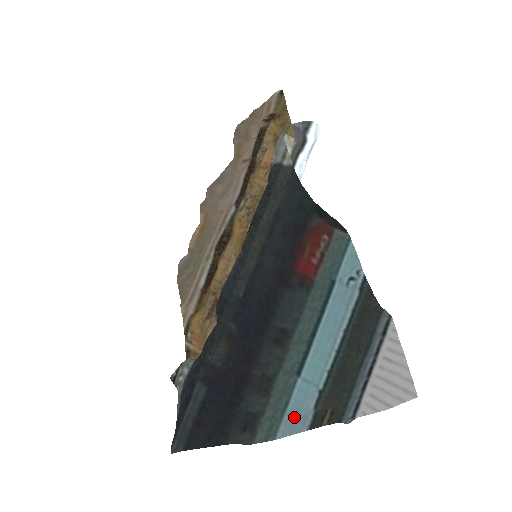
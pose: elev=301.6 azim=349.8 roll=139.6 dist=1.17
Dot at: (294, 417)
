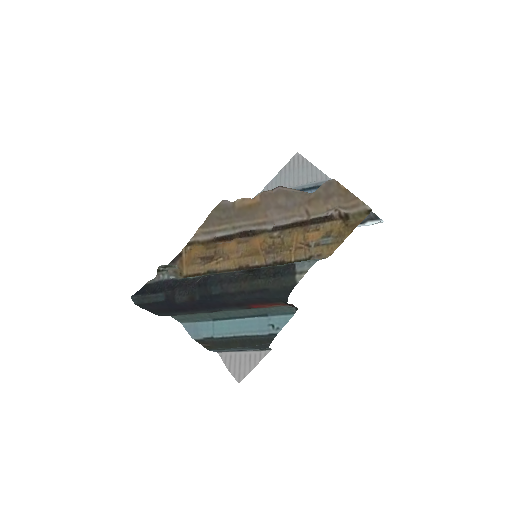
Dot at: (195, 329)
